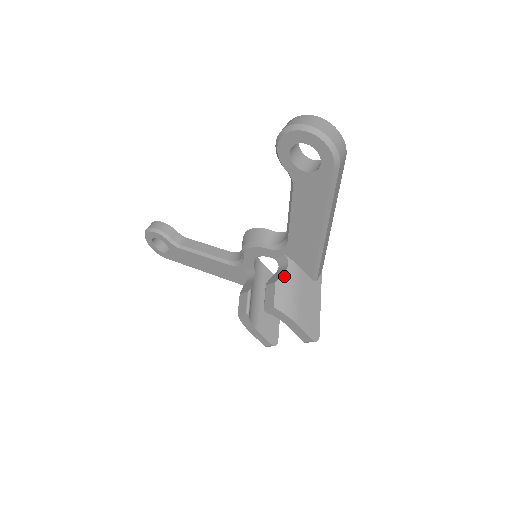
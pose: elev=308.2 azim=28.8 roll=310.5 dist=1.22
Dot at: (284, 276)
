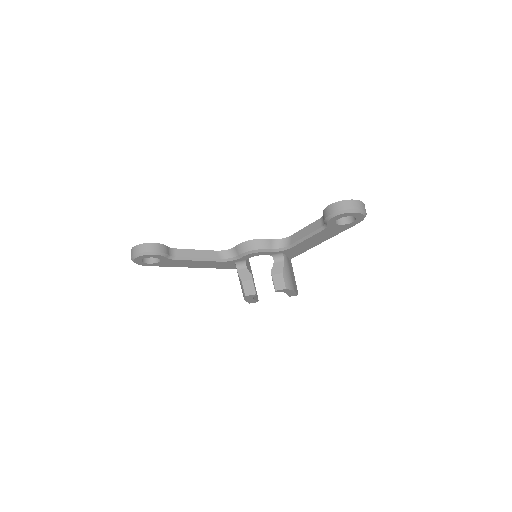
Dot at: (285, 267)
